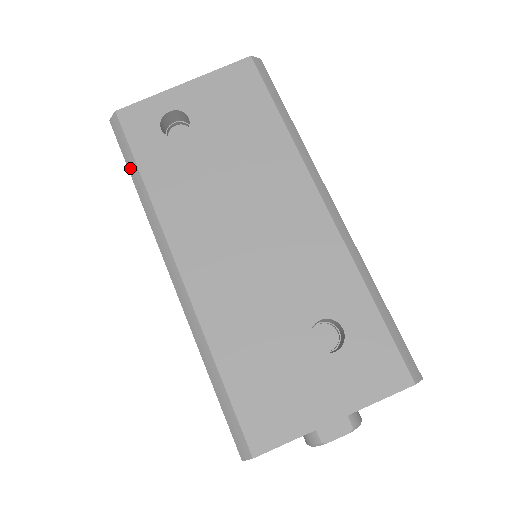
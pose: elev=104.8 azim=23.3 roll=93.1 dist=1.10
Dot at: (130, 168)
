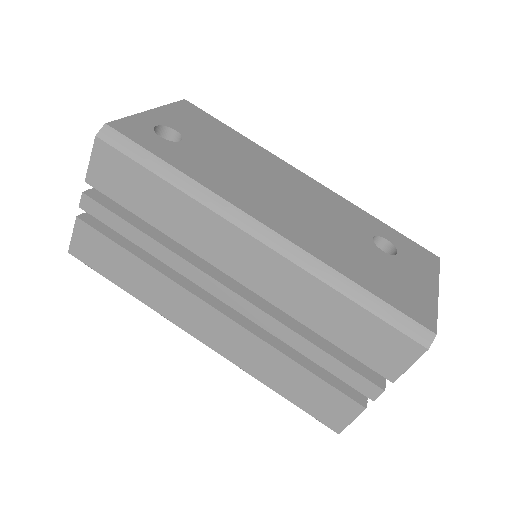
Dot at: (152, 167)
